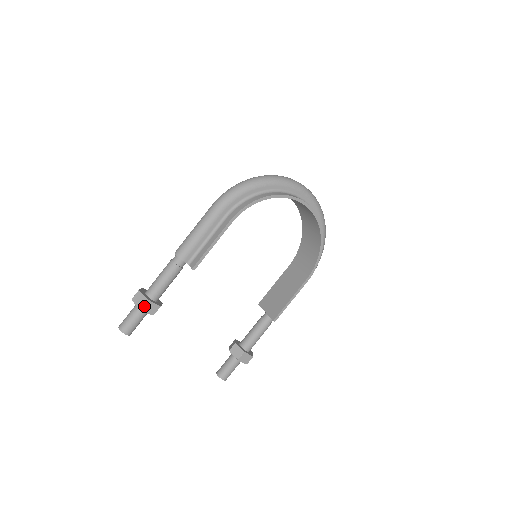
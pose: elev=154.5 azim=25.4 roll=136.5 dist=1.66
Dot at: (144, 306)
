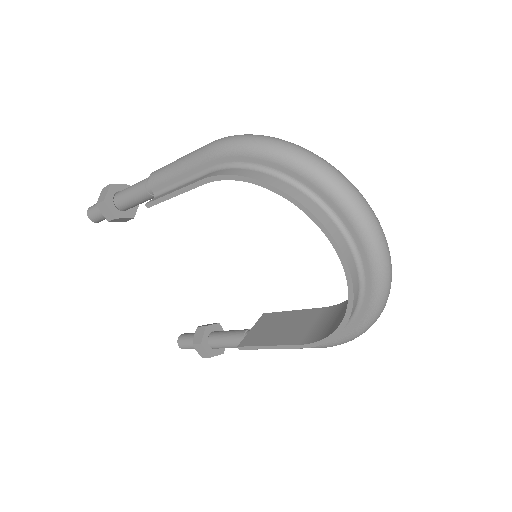
Dot at: (100, 204)
